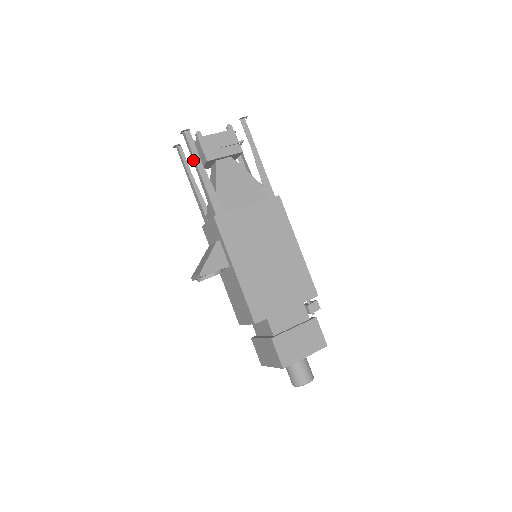
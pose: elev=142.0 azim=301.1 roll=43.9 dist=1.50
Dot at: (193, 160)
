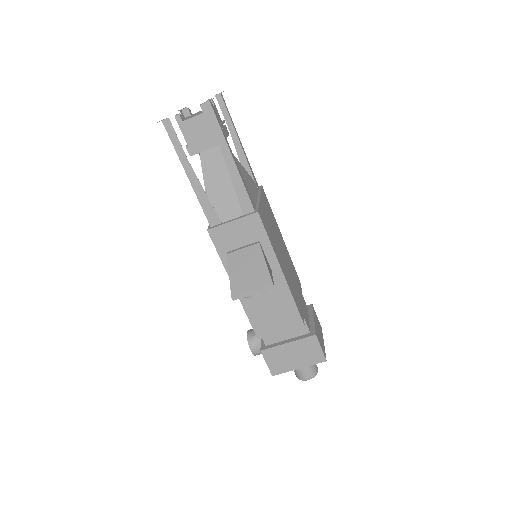
Dot at: (220, 141)
